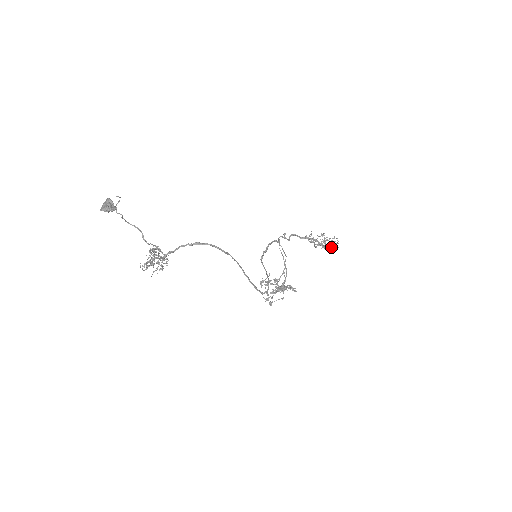
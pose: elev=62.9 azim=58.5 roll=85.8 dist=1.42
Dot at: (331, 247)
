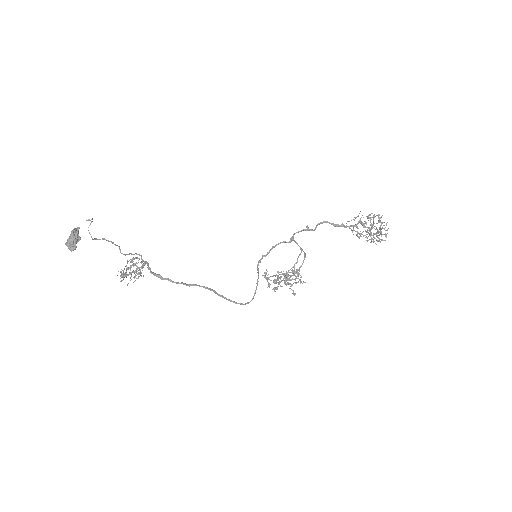
Dot at: (371, 242)
